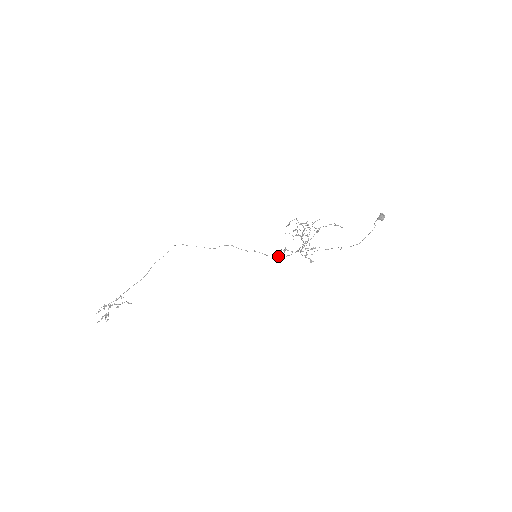
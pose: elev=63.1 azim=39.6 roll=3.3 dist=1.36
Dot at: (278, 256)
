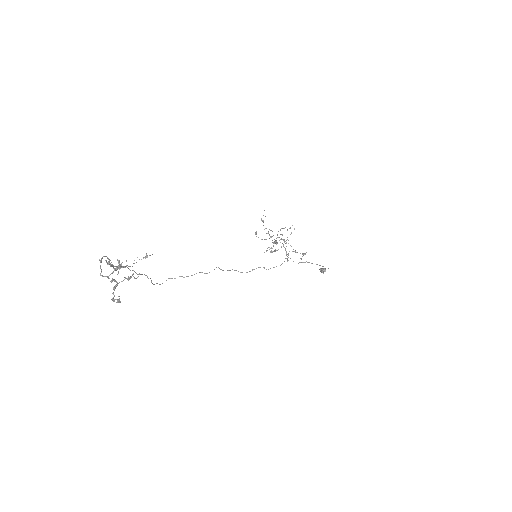
Dot at: (273, 246)
